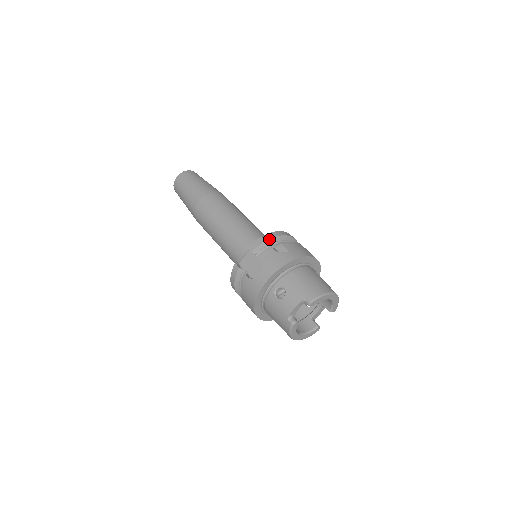
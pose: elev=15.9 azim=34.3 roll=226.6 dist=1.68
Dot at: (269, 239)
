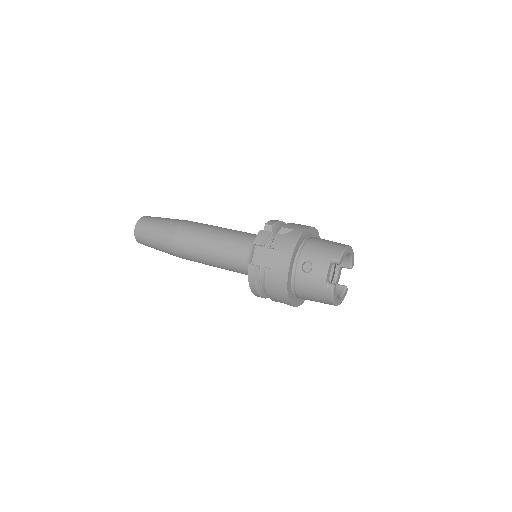
Dot at: (267, 229)
